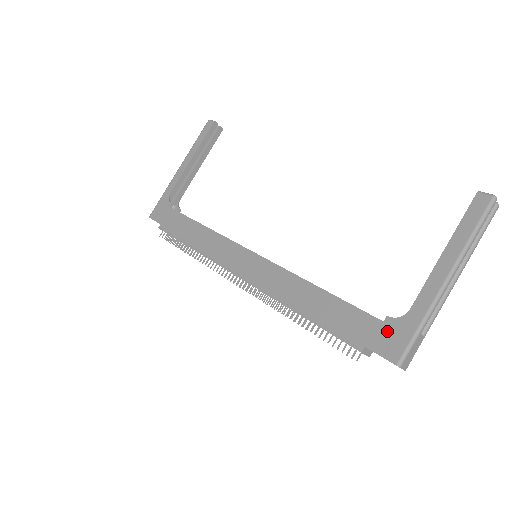
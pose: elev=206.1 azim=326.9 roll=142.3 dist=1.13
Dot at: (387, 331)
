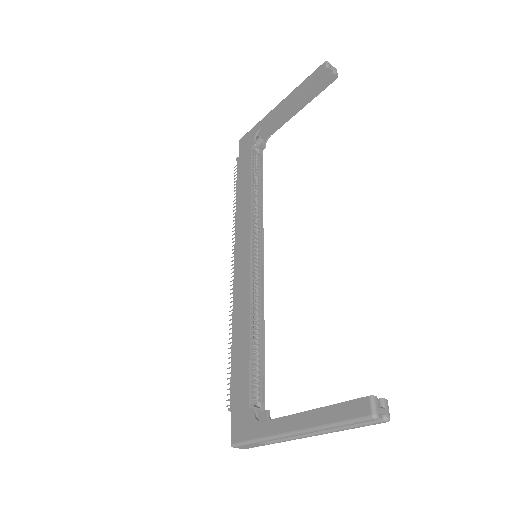
Dot at: (245, 417)
